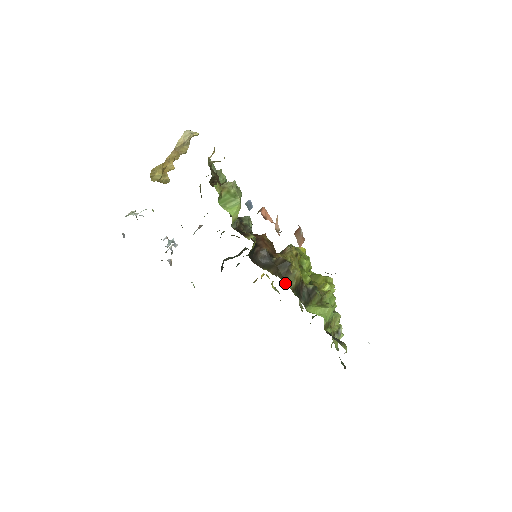
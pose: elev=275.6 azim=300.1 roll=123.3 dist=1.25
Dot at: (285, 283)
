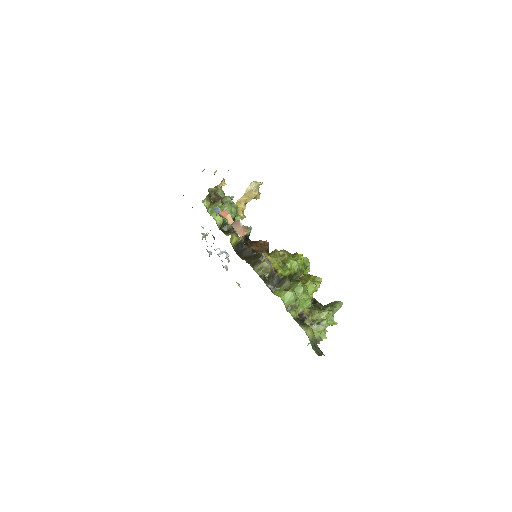
Dot at: (255, 269)
